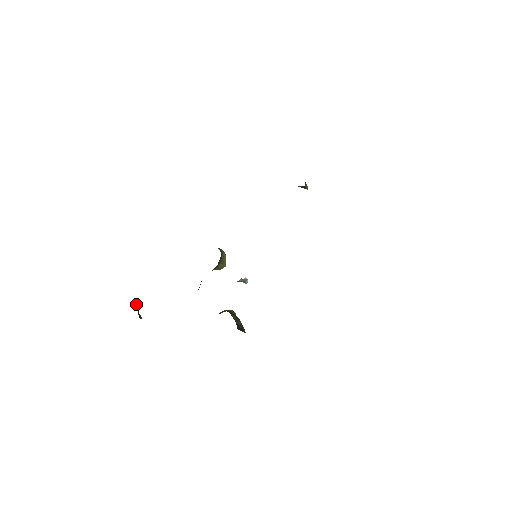
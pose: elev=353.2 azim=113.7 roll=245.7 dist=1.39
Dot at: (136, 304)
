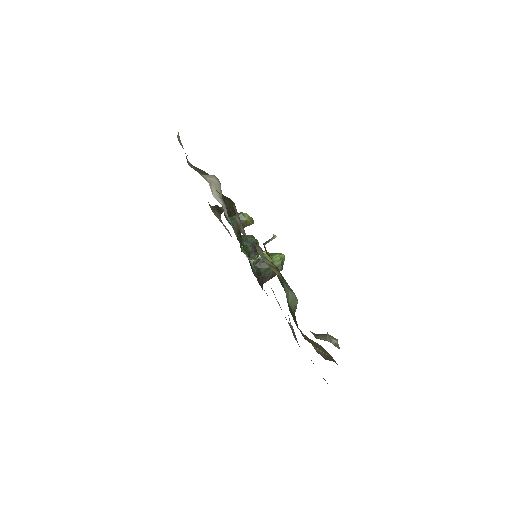
Dot at: (215, 207)
